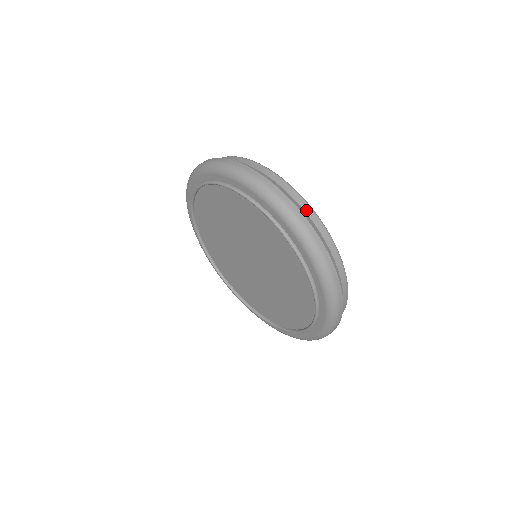
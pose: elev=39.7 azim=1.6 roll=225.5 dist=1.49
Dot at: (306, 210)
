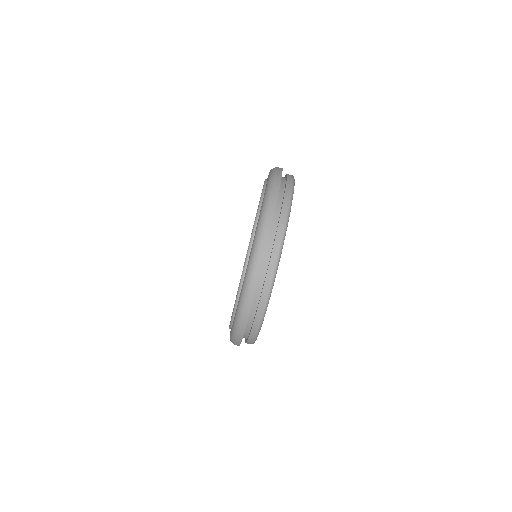
Dot at: (254, 327)
